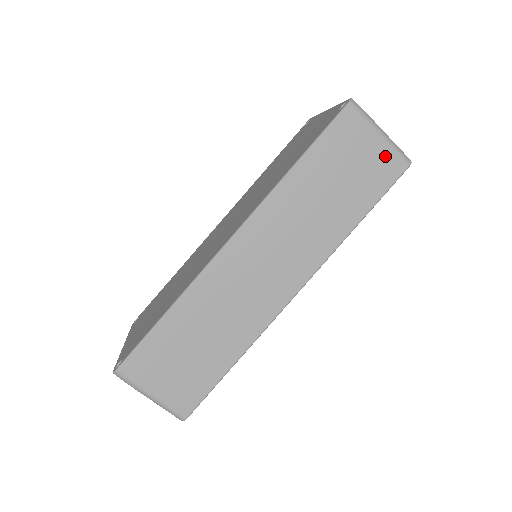
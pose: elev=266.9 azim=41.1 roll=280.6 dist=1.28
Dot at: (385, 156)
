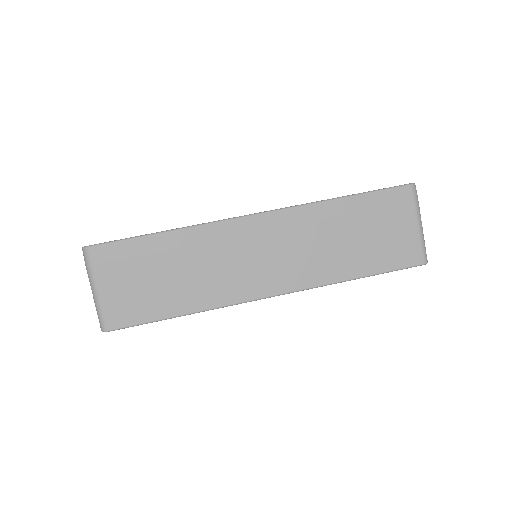
Dot at: (411, 243)
